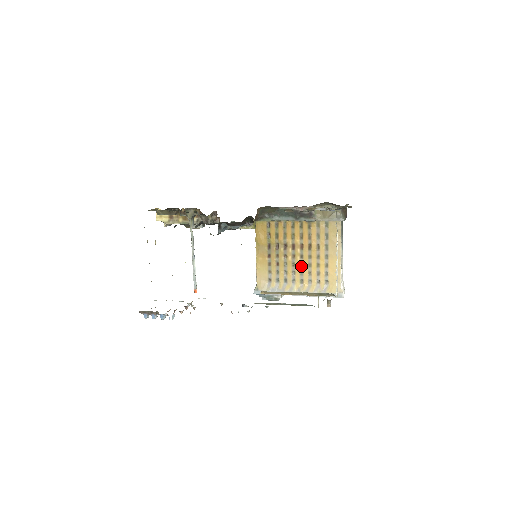
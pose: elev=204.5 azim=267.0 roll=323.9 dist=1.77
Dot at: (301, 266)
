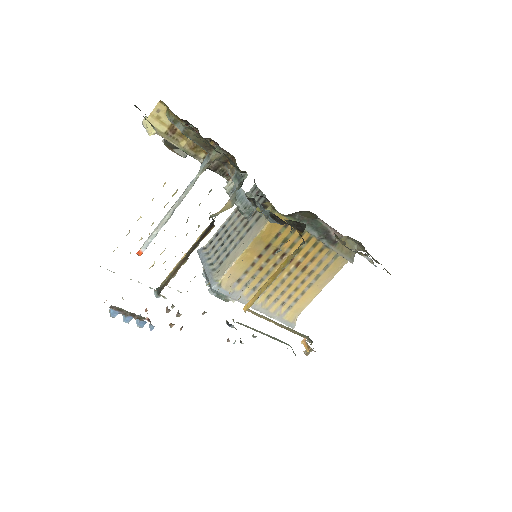
Dot at: (281, 282)
